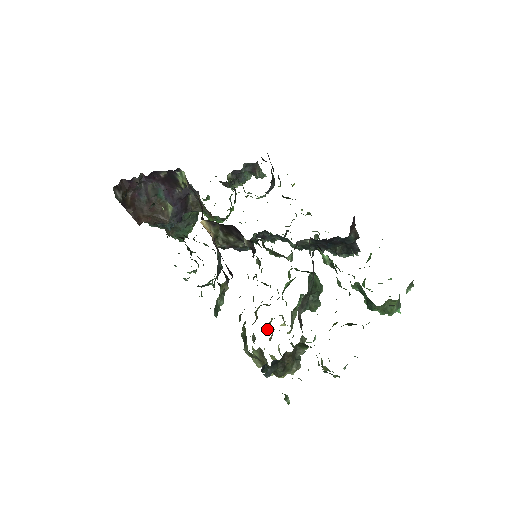
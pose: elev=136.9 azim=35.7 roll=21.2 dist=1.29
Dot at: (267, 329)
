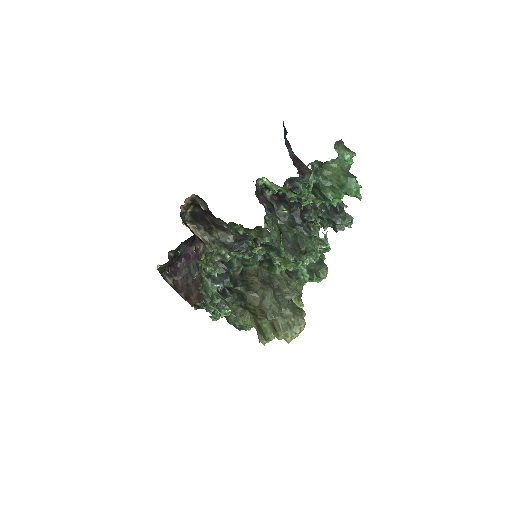
Dot at: occluded
